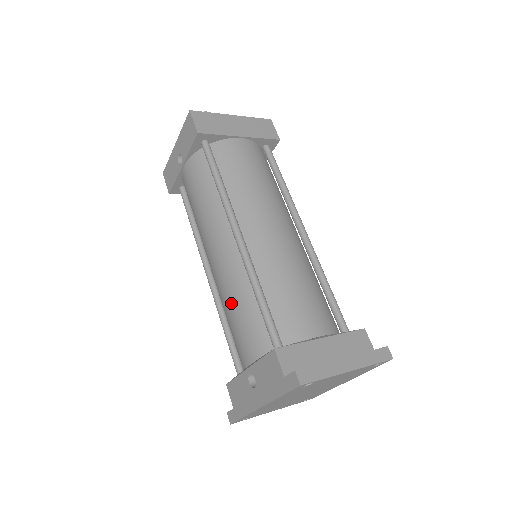
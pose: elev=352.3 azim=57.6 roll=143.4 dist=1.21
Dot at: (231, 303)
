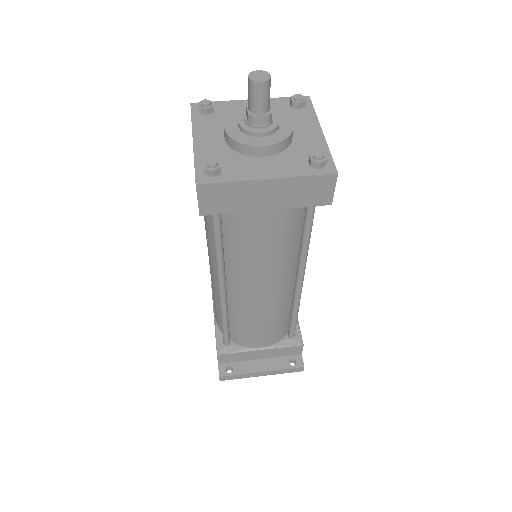
Dot at: occluded
